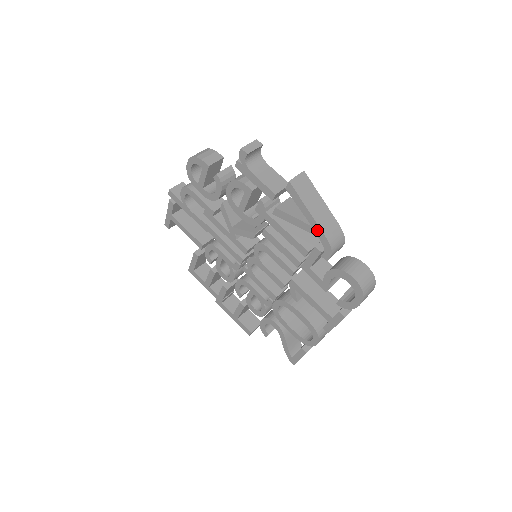
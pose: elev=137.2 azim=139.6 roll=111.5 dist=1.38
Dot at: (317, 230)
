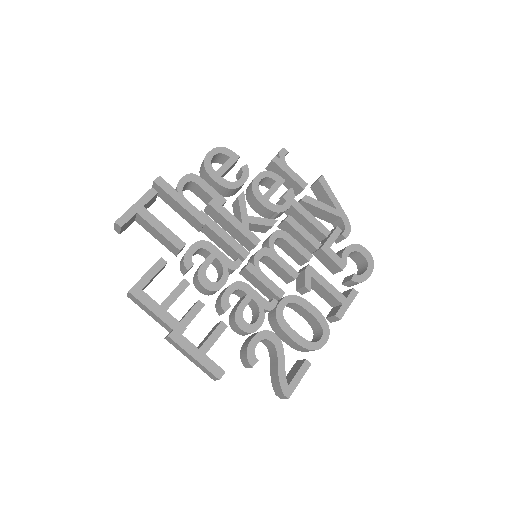
Dot at: (341, 212)
